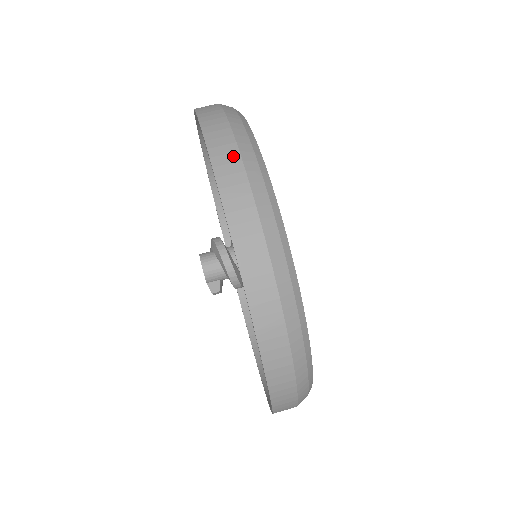
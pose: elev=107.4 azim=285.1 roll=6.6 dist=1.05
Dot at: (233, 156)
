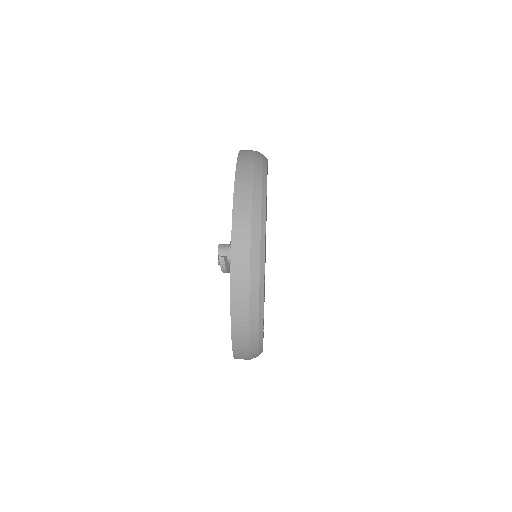
Dot at: occluded
